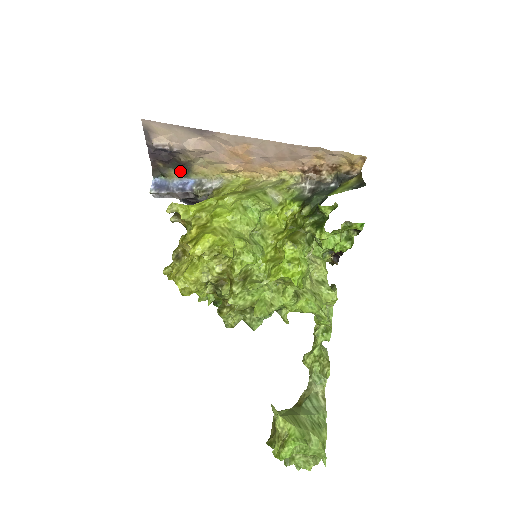
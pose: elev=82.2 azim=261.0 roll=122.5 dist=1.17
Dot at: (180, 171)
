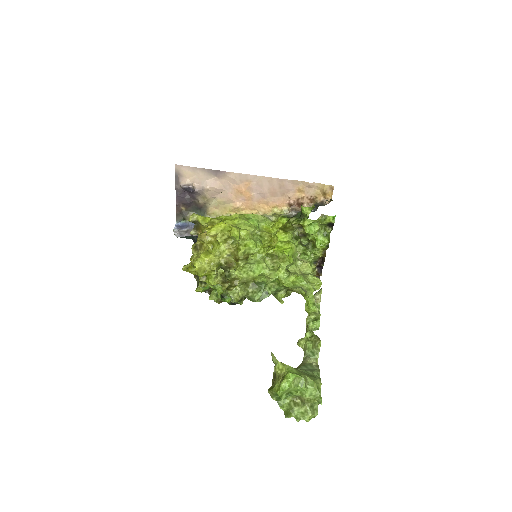
Dot at: (198, 214)
